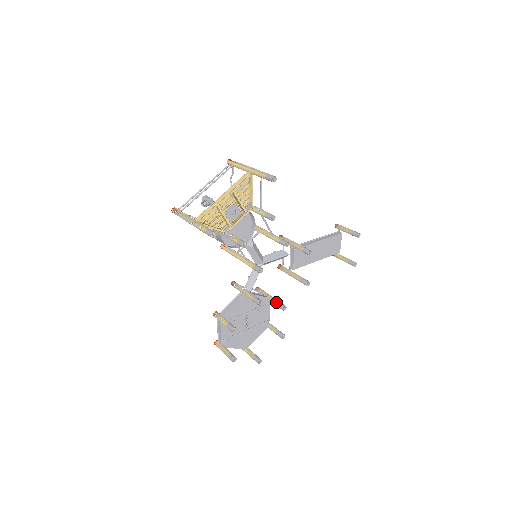
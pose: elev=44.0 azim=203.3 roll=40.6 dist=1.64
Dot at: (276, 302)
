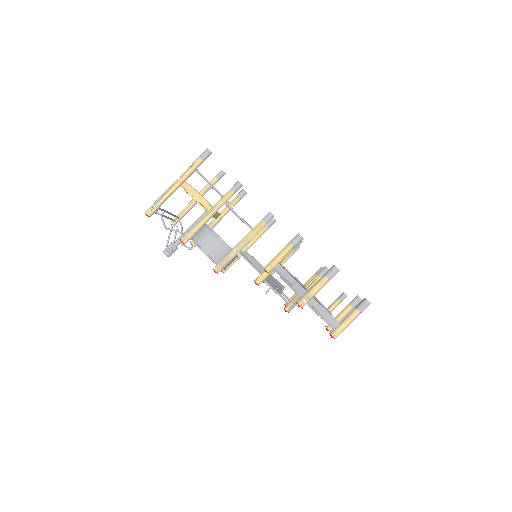
Dot at: (315, 276)
